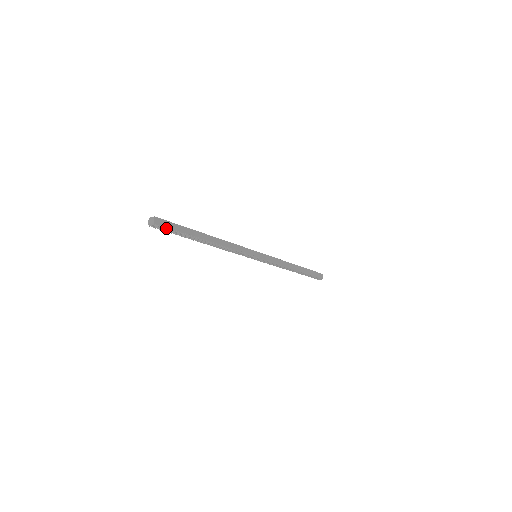
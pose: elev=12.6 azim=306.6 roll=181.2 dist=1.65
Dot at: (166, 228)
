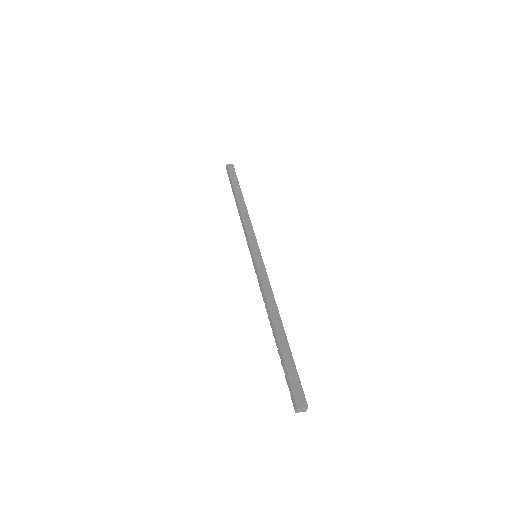
Dot at: occluded
